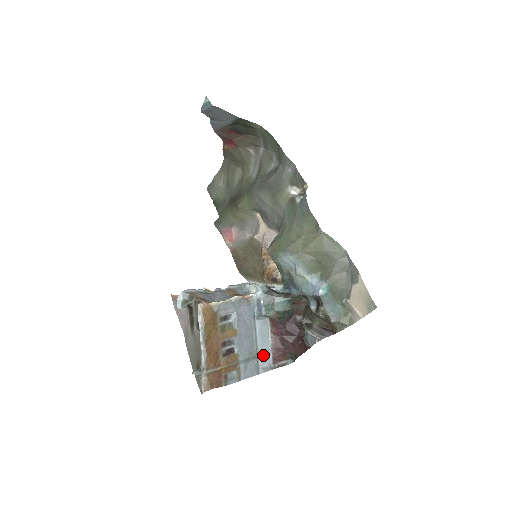
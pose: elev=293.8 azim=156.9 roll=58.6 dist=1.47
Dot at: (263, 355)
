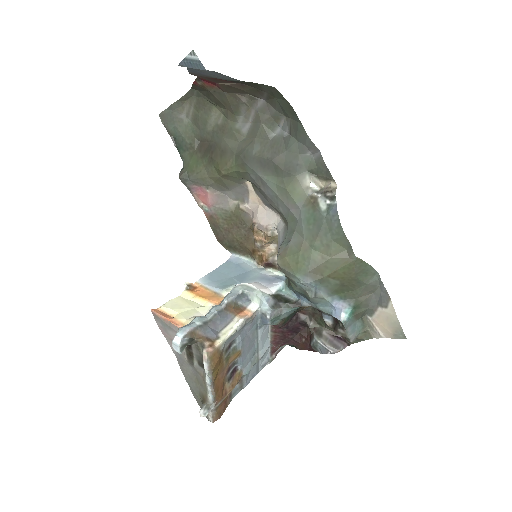
Dot at: (263, 355)
